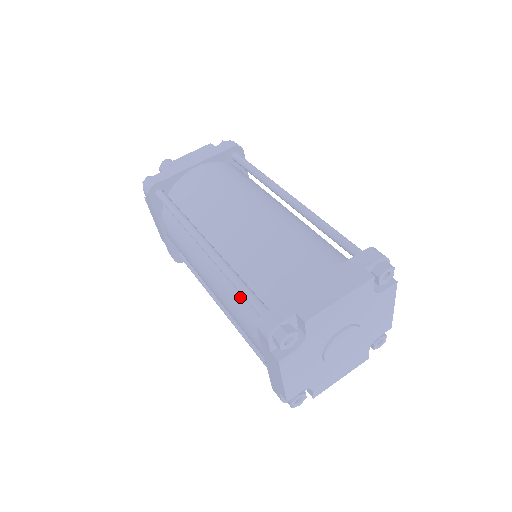
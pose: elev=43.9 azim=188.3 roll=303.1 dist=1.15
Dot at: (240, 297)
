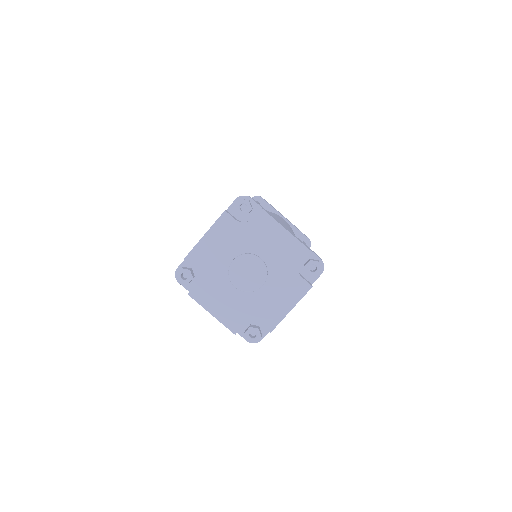
Dot at: occluded
